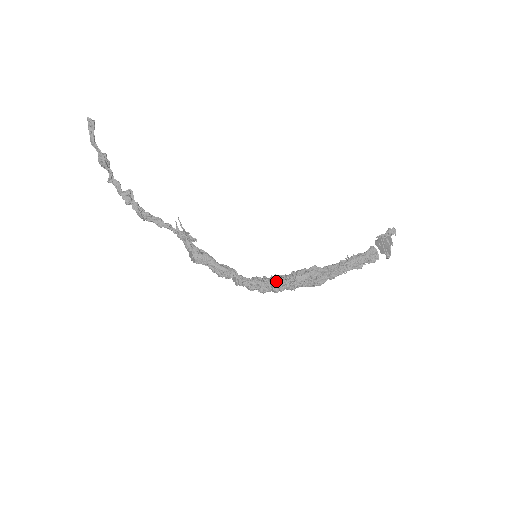
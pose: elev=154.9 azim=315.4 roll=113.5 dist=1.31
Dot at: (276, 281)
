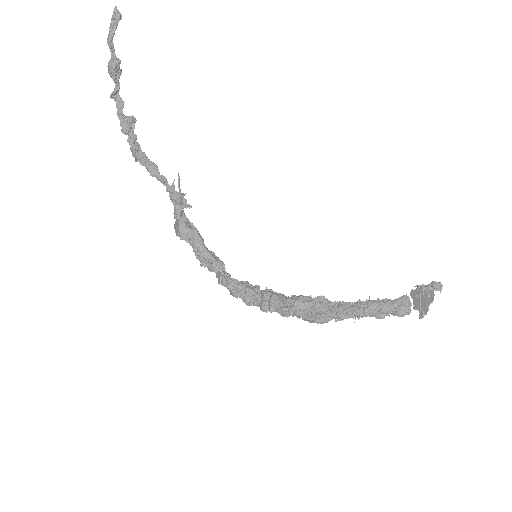
Dot at: (269, 297)
